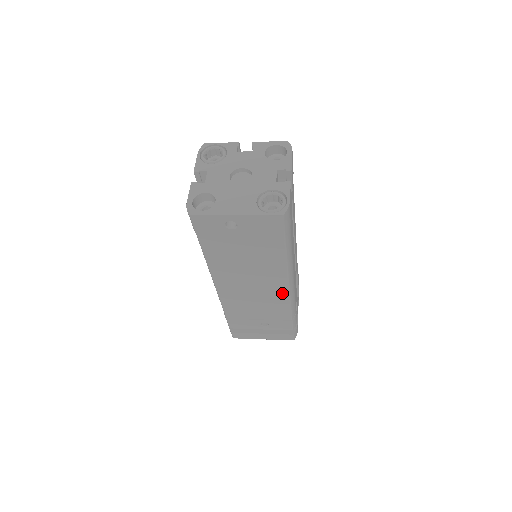
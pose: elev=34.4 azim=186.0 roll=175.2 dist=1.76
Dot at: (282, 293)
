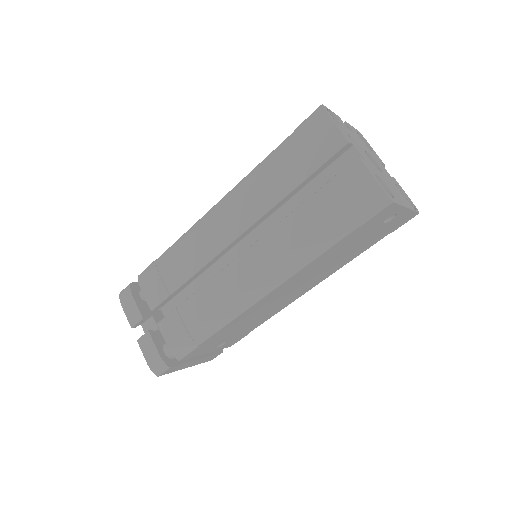
Dot at: (293, 299)
